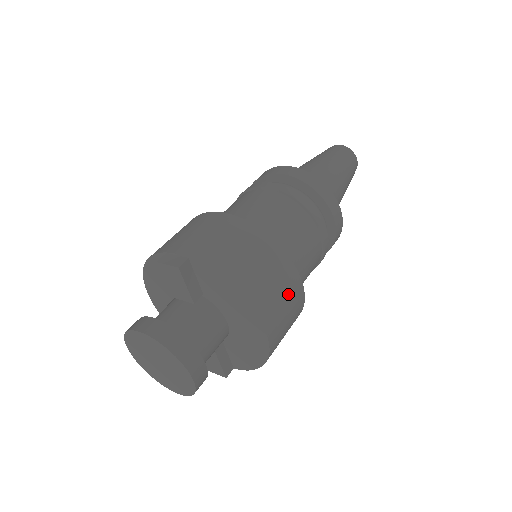
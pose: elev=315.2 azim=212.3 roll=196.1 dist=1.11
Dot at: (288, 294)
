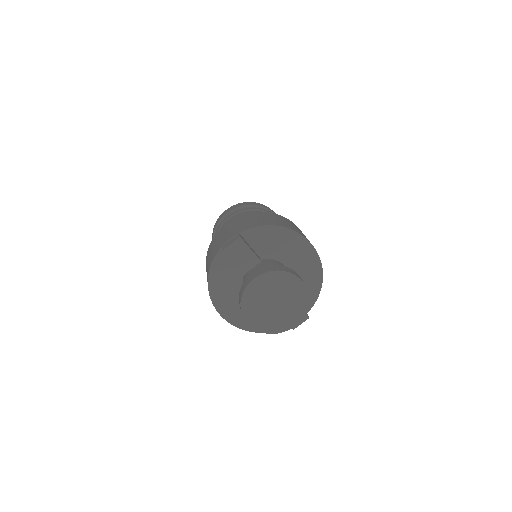
Dot at: occluded
